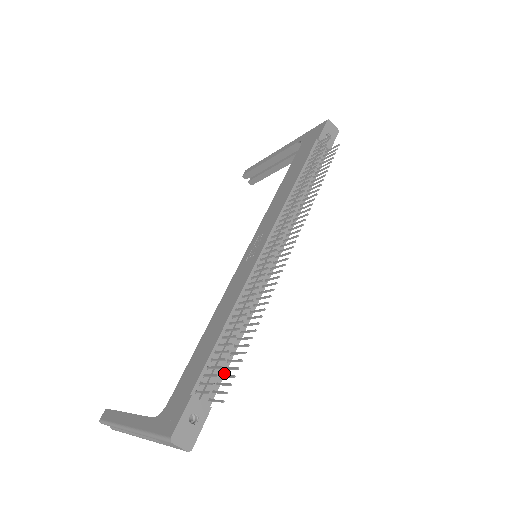
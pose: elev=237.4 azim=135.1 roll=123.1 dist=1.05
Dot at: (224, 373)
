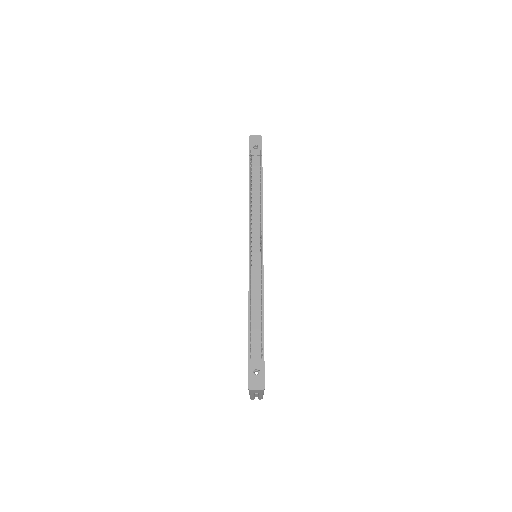
Dot at: (263, 338)
